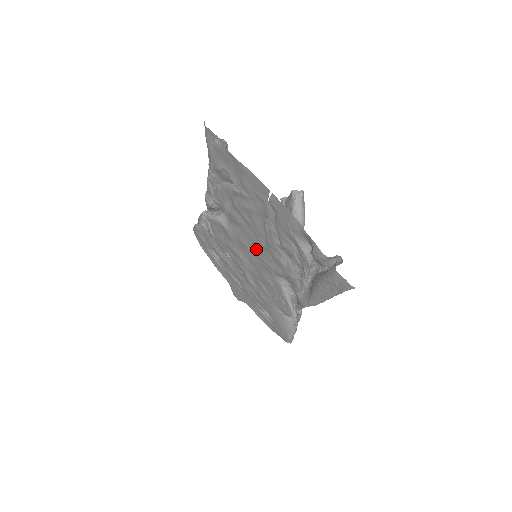
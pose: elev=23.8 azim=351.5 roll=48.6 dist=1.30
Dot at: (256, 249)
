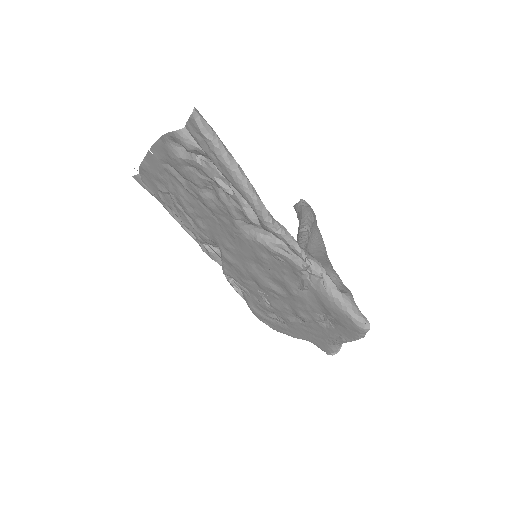
Dot at: (226, 234)
